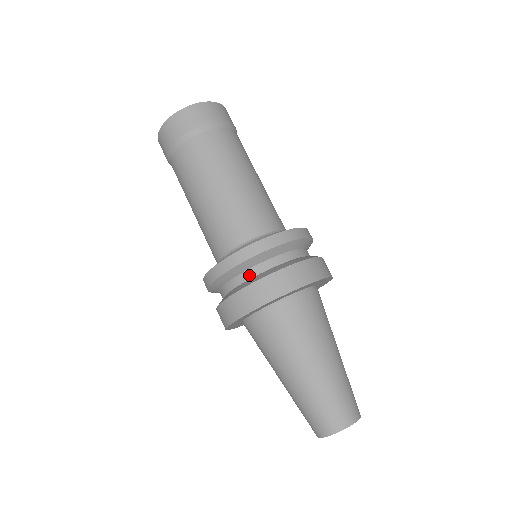
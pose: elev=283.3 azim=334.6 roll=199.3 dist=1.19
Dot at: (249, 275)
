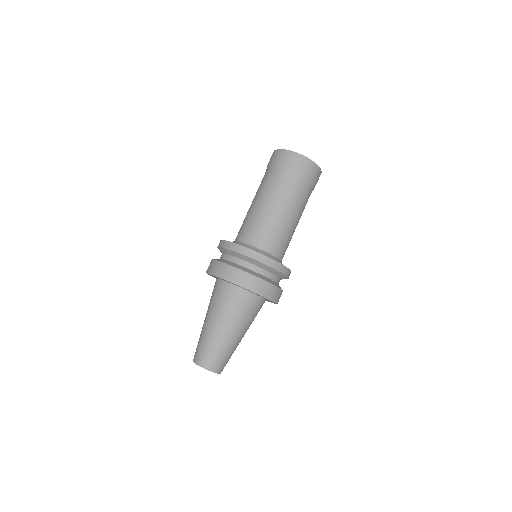
Dot at: (239, 262)
